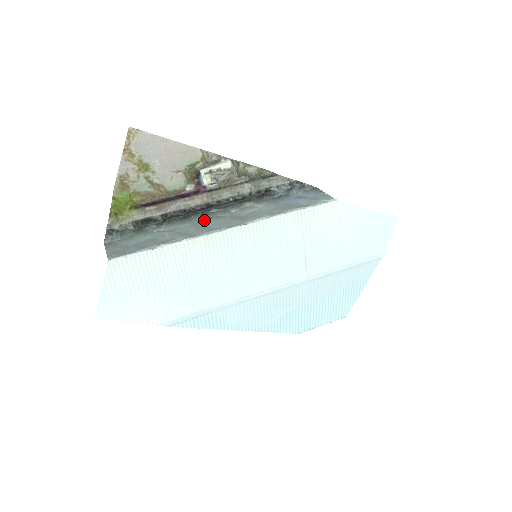
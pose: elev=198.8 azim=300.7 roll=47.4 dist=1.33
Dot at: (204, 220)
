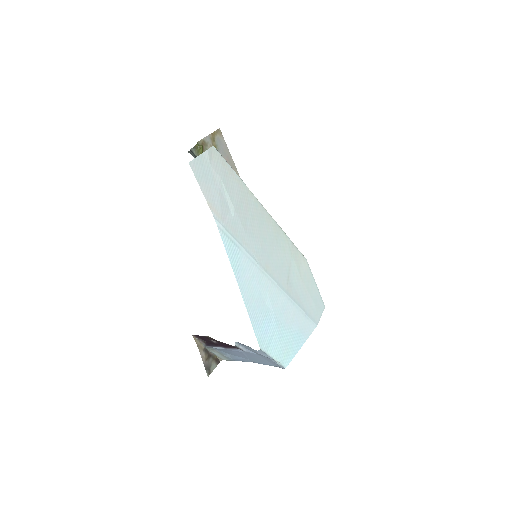
Dot at: occluded
